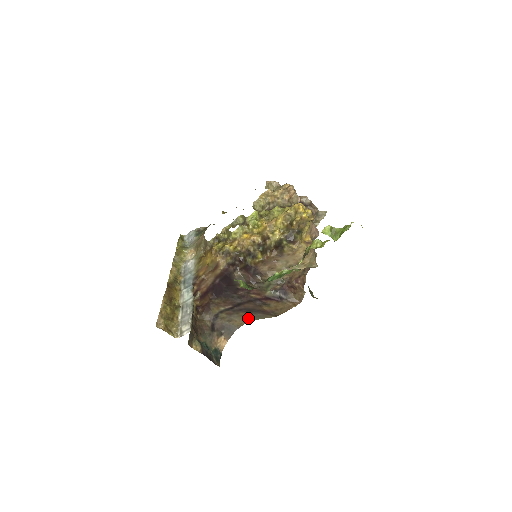
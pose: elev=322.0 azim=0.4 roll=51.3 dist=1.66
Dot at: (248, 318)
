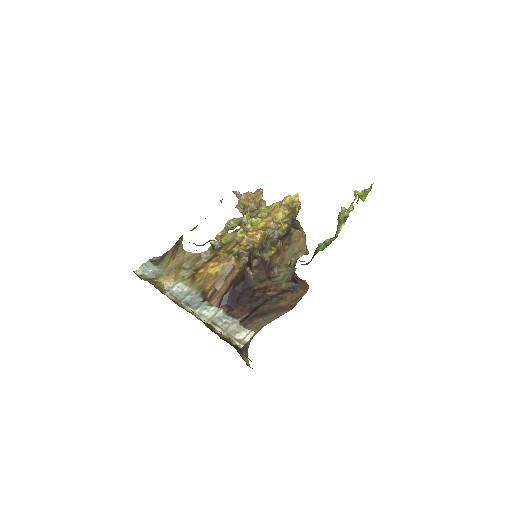
Dot at: (260, 325)
